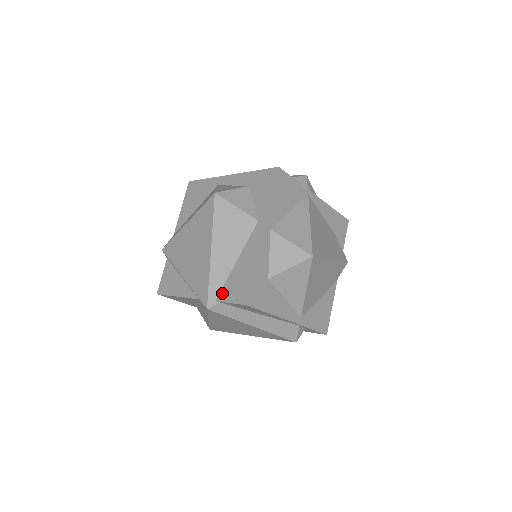
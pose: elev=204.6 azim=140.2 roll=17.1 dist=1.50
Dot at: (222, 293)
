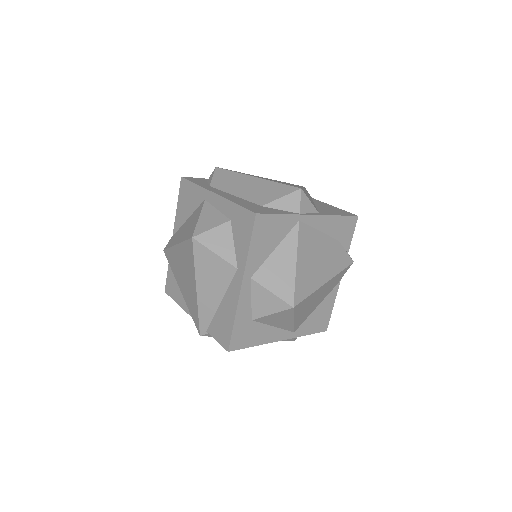
Dot at: (211, 327)
